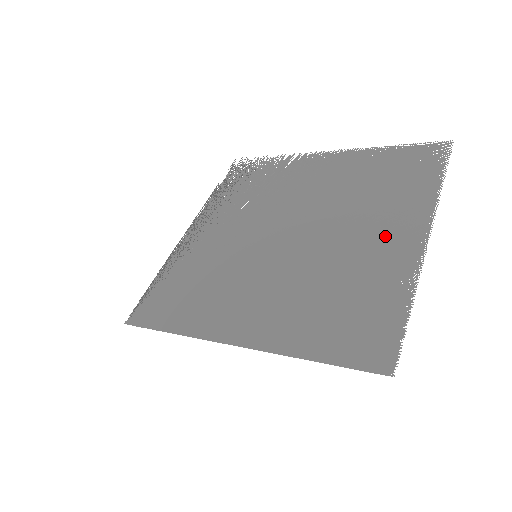
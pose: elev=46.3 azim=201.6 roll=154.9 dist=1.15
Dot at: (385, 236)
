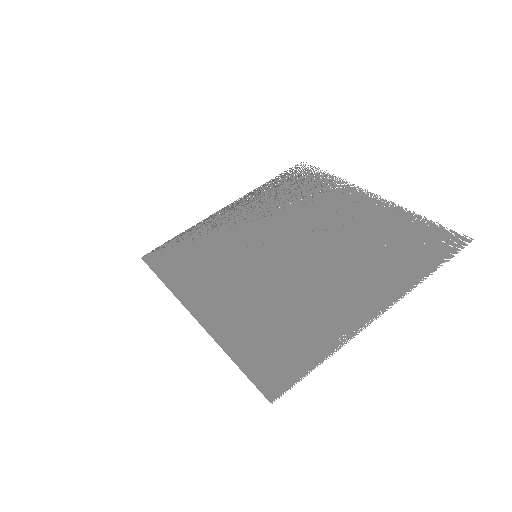
Dot at: (353, 294)
